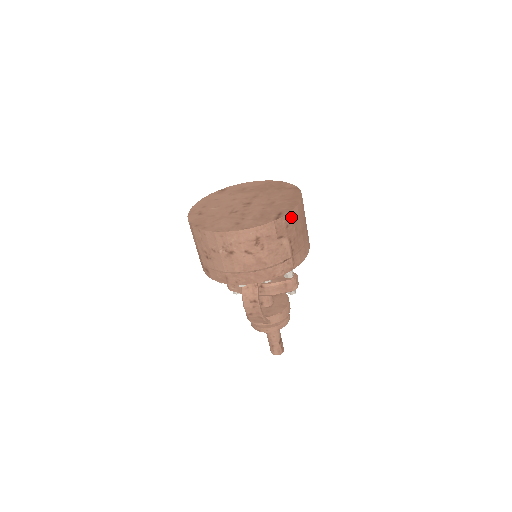
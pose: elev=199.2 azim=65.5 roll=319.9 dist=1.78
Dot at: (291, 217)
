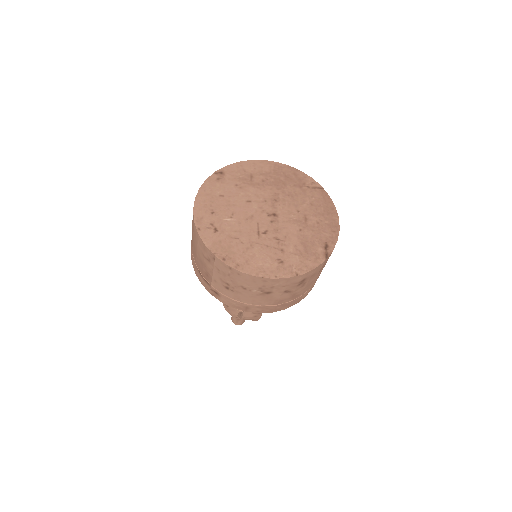
Dot at: occluded
